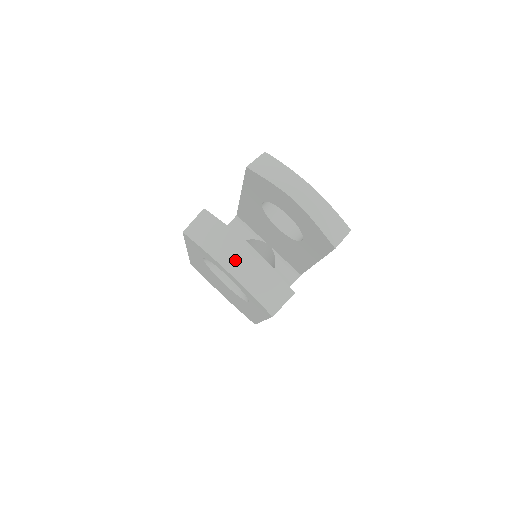
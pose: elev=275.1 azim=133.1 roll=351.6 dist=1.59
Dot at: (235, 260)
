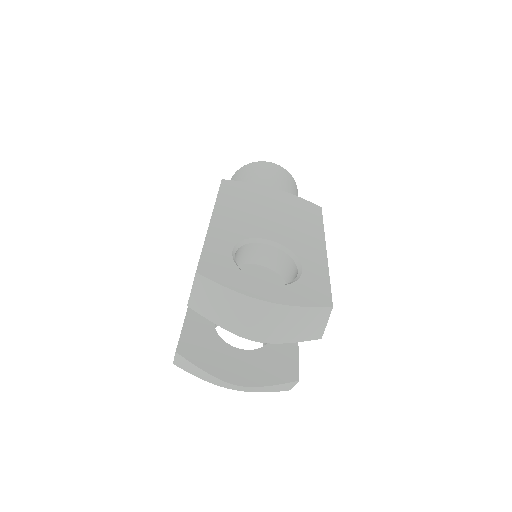
Dot at: (230, 387)
